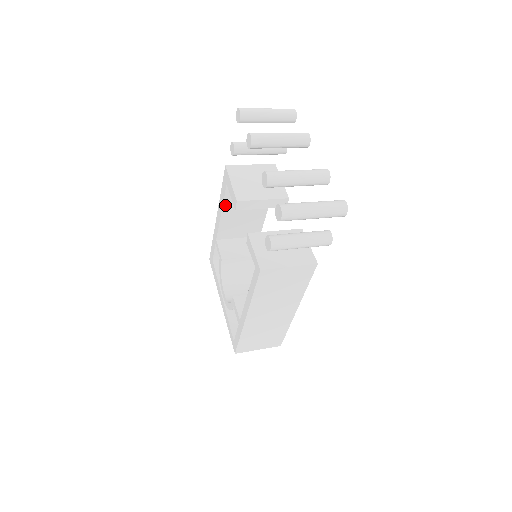
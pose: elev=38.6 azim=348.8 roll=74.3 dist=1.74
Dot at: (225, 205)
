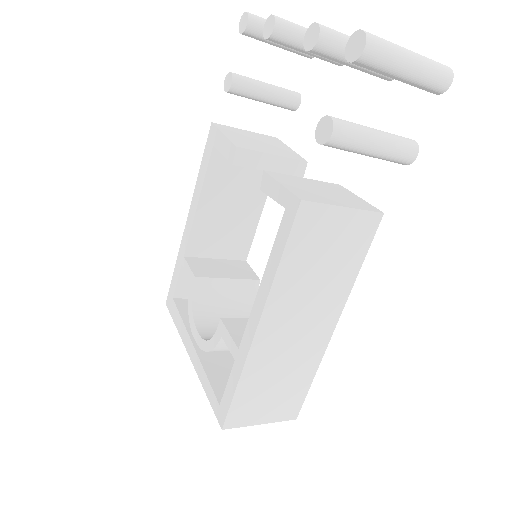
Dot at: (205, 188)
